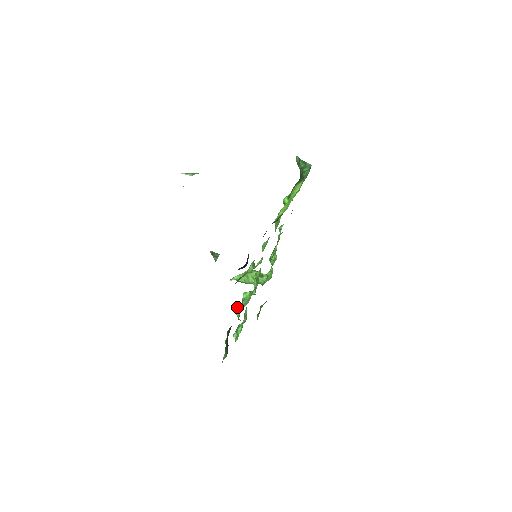
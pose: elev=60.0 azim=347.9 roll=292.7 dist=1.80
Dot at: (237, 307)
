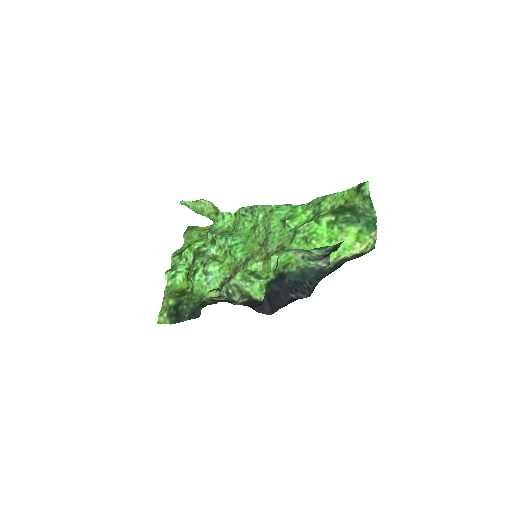
Dot at: (197, 274)
